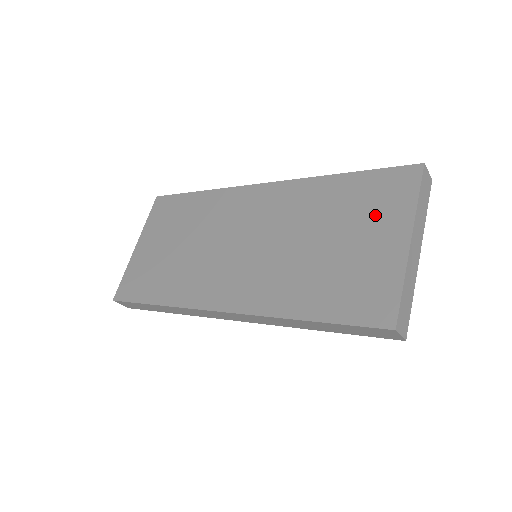
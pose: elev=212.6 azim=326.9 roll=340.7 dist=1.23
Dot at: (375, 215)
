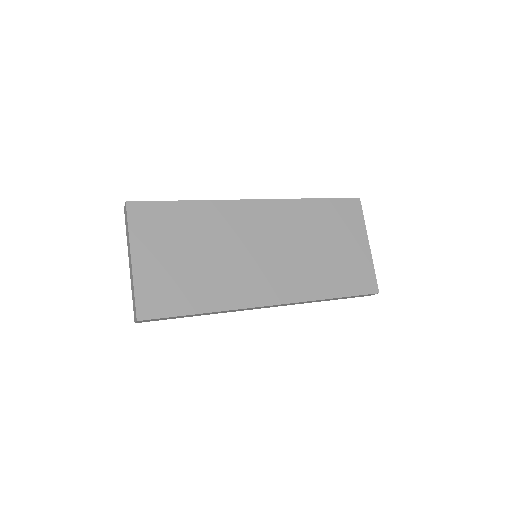
Dot at: (347, 229)
